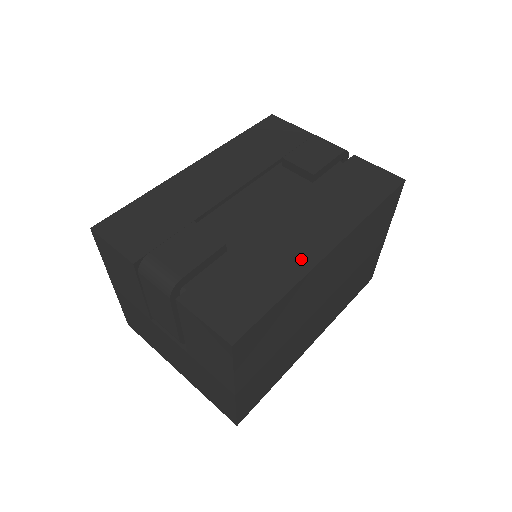
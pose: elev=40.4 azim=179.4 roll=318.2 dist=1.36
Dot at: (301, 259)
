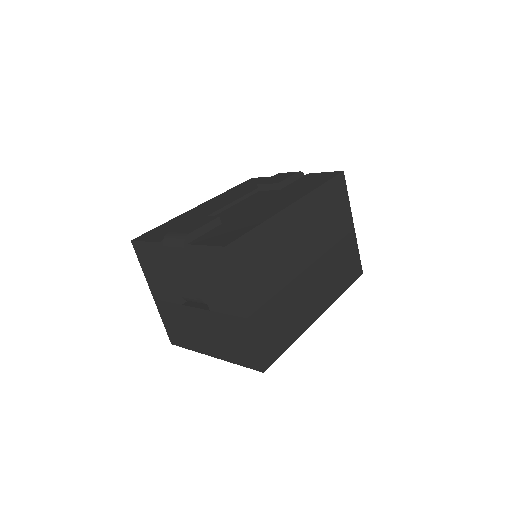
Dot at: (271, 211)
